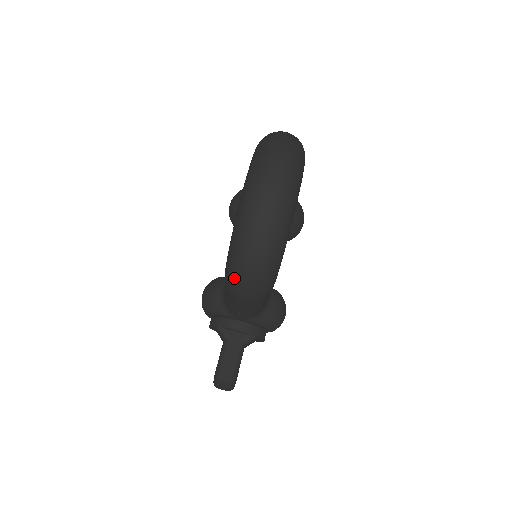
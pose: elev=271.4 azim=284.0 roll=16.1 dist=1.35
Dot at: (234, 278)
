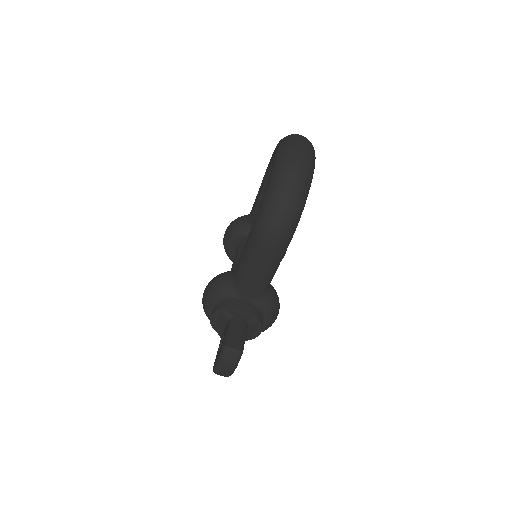
Dot at: (268, 215)
